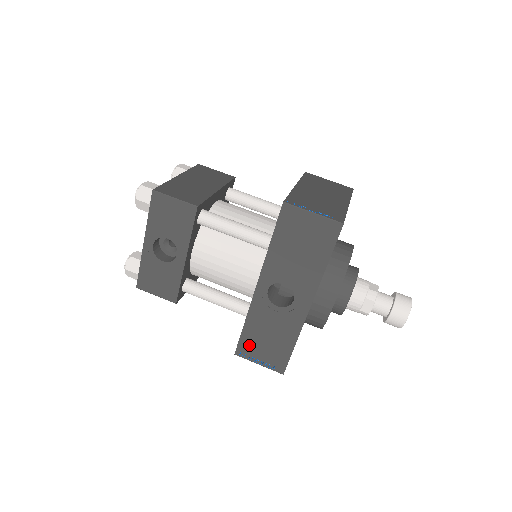
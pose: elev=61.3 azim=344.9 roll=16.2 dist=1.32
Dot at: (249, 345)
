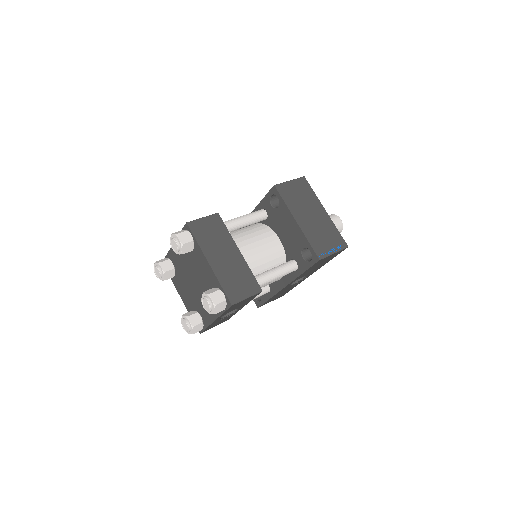
Dot at: occluded
